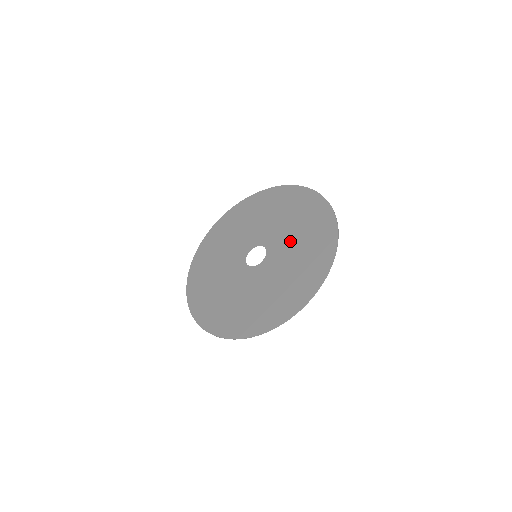
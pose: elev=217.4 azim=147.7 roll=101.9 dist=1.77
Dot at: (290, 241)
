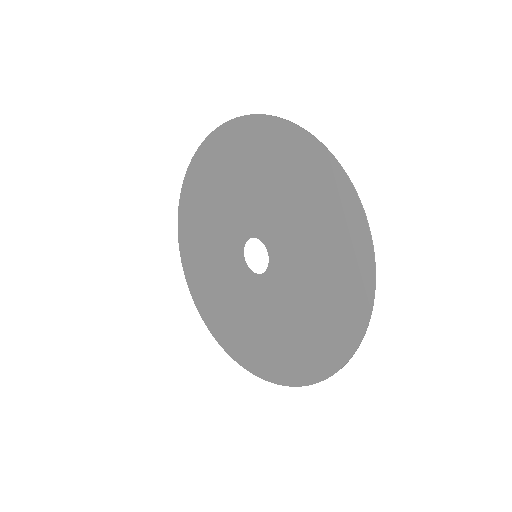
Dot at: (289, 224)
